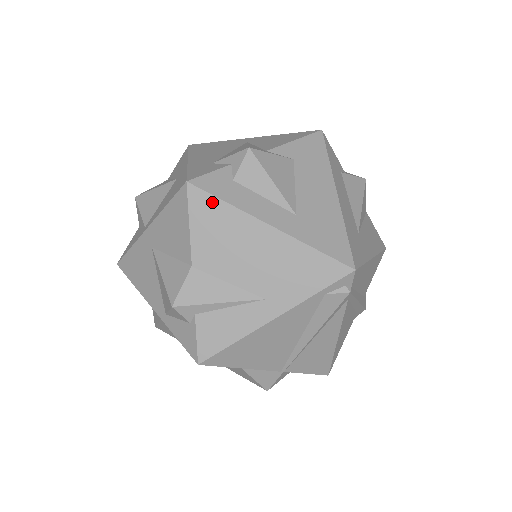
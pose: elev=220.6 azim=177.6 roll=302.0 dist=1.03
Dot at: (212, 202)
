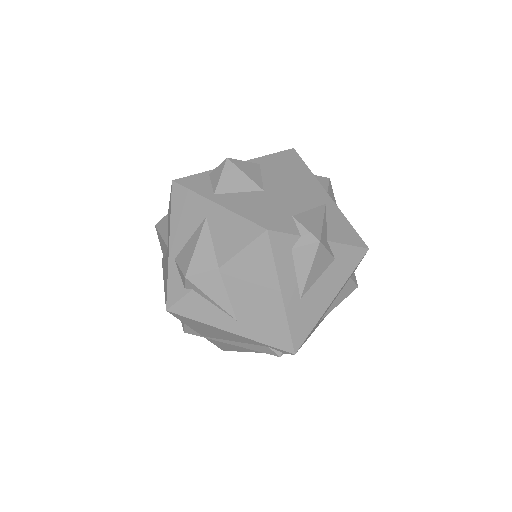
Dot at: (268, 254)
